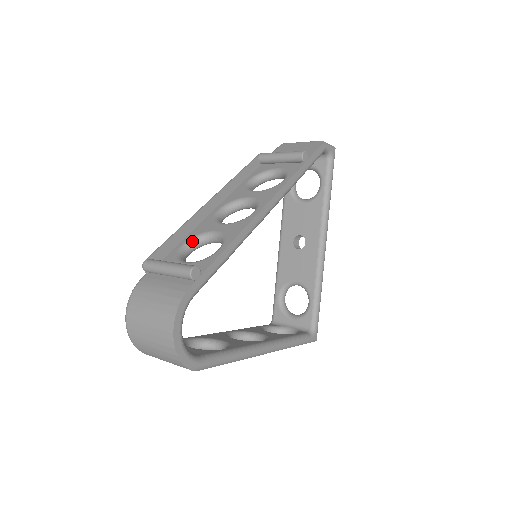
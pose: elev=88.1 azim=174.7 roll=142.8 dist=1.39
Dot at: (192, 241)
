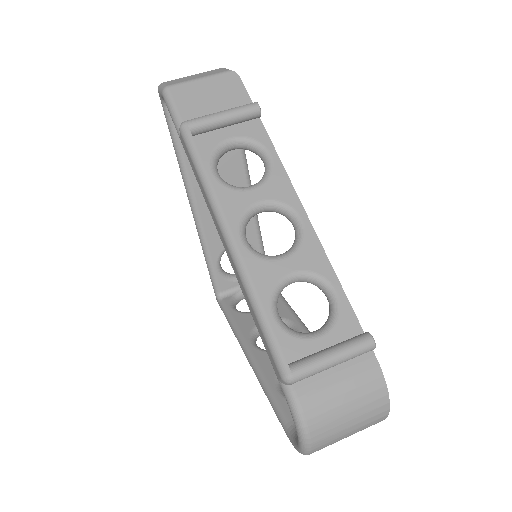
Dot at: (275, 304)
